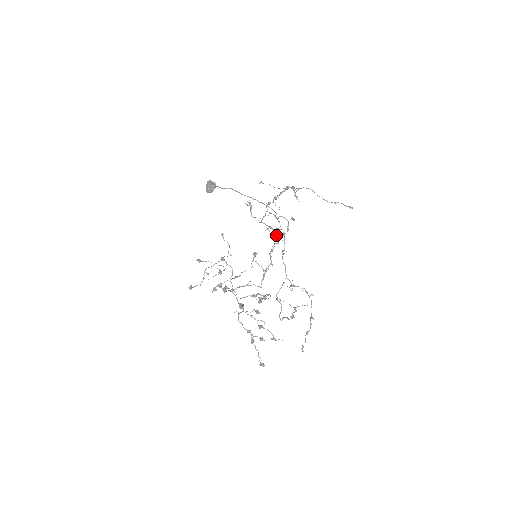
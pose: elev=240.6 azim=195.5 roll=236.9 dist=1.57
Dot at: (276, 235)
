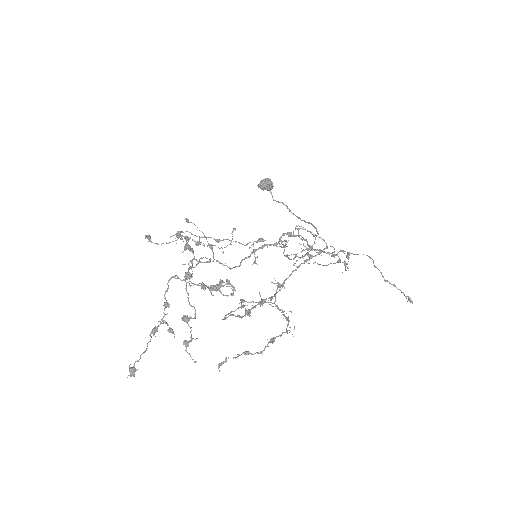
Dot at: occluded
